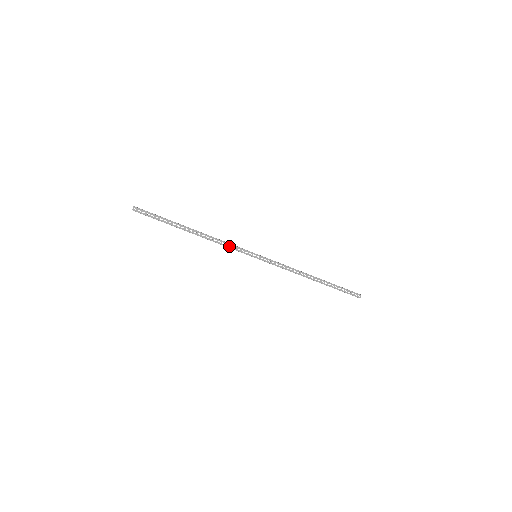
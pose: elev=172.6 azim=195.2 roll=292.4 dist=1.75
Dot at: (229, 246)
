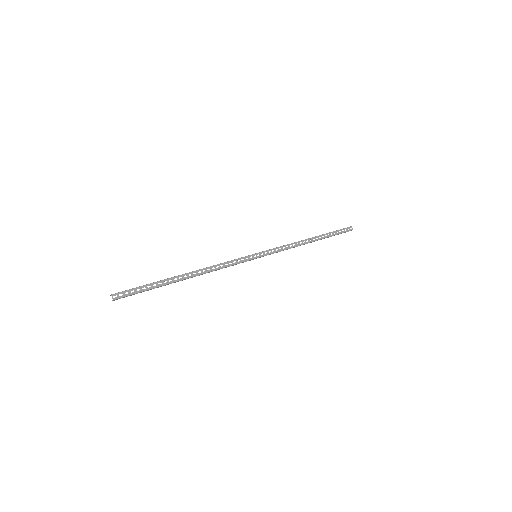
Dot at: (228, 264)
